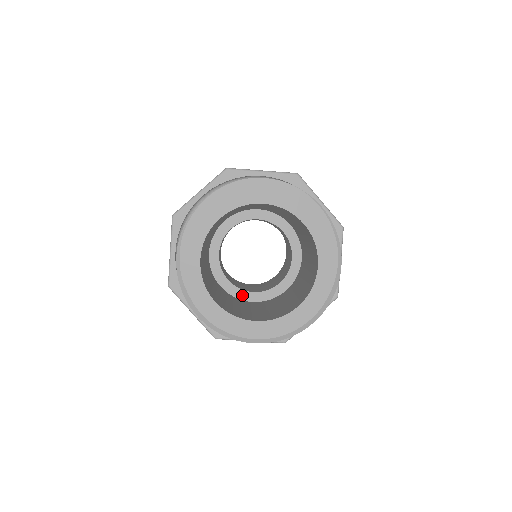
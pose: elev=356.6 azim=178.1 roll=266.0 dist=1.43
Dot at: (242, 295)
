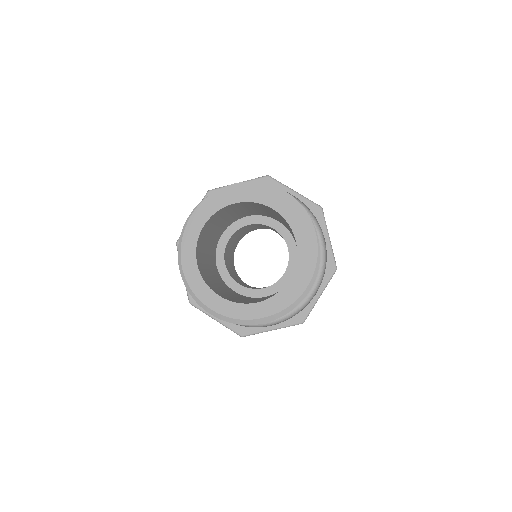
Dot at: (230, 282)
